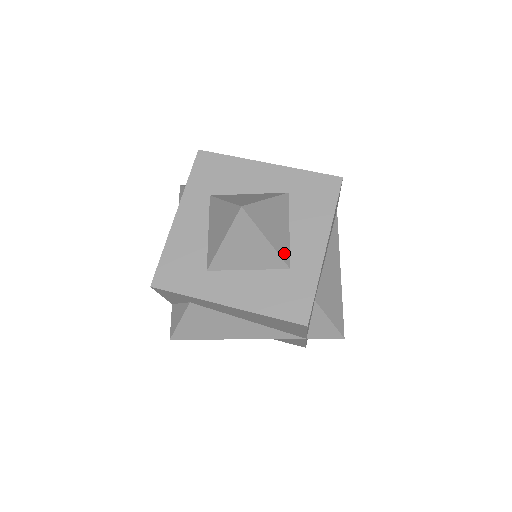
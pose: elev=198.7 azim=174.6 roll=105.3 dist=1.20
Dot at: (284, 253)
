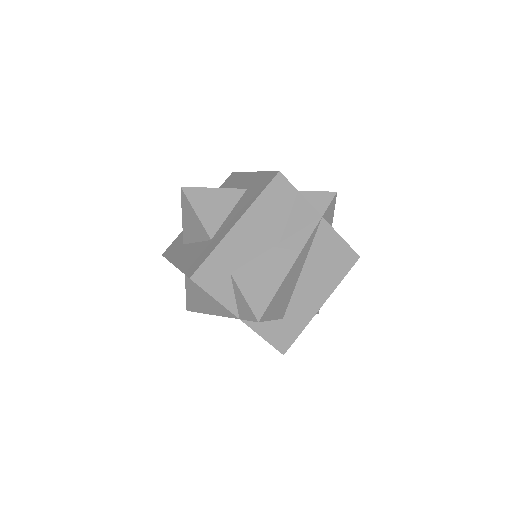
Dot at: (235, 190)
